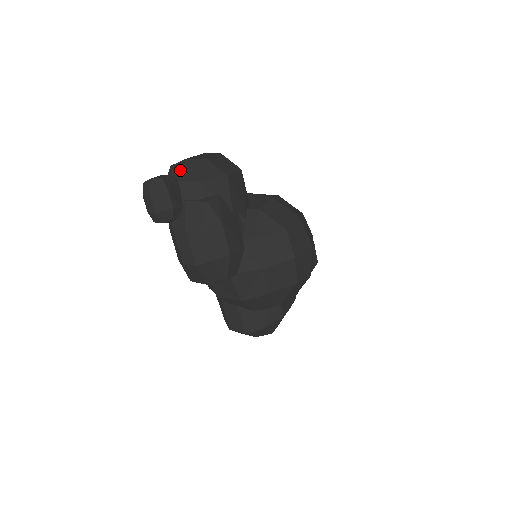
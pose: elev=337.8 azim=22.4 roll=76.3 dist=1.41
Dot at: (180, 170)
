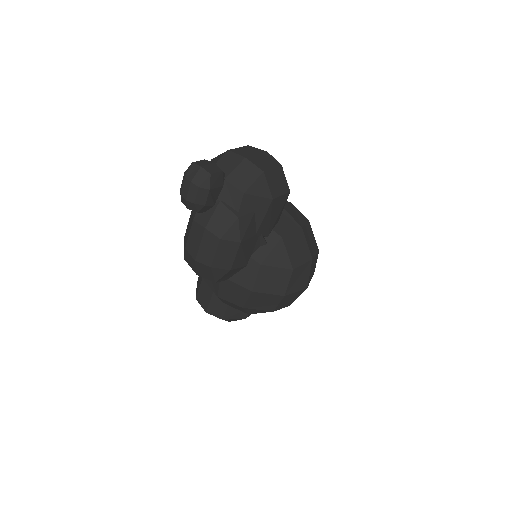
Dot at: (233, 167)
